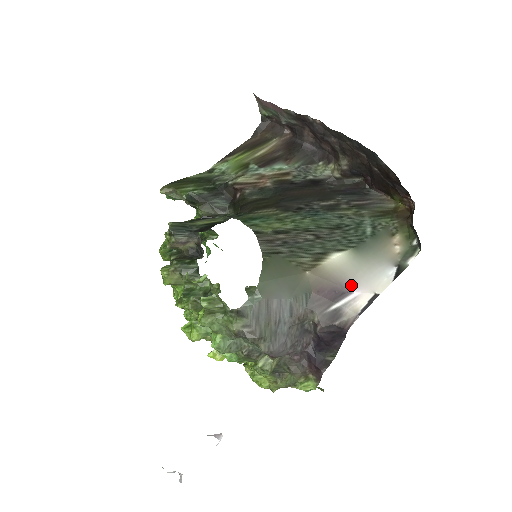
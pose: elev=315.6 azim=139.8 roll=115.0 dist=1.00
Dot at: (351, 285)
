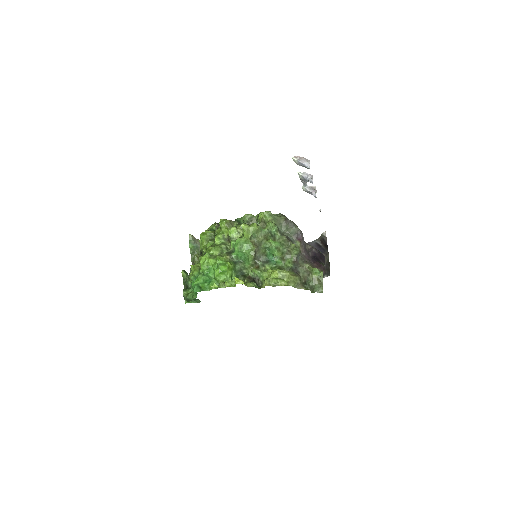
Dot at: occluded
